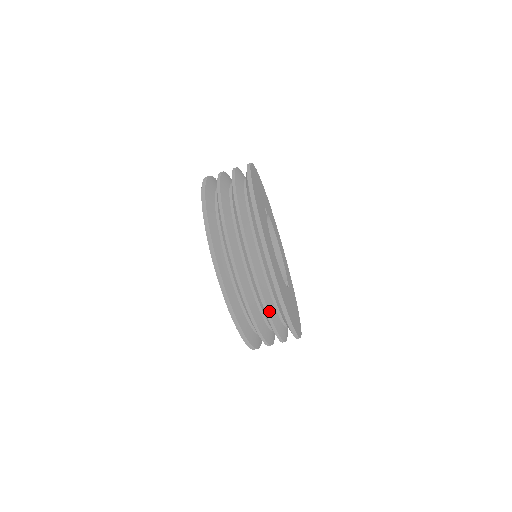
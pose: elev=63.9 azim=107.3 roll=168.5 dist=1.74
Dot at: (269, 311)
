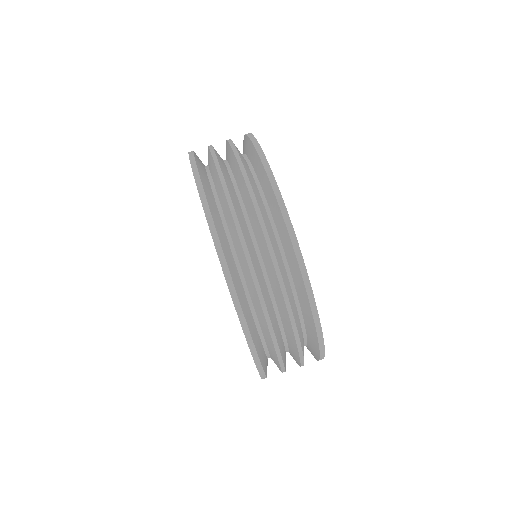
Dot at: (237, 150)
